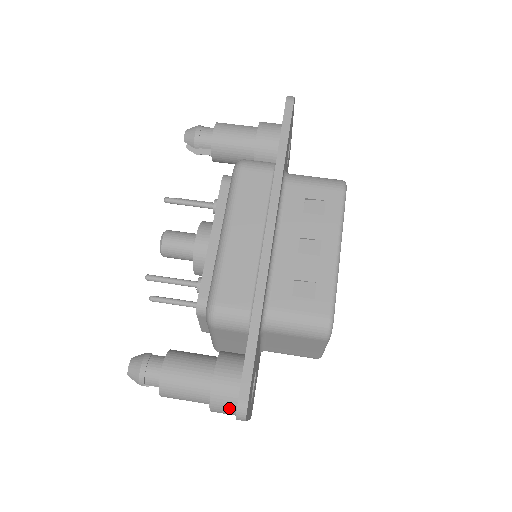
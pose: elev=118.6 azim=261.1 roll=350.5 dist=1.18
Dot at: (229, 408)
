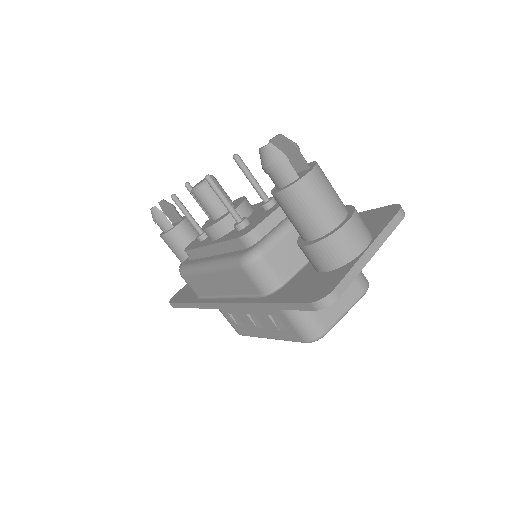
Dot at: occluded
